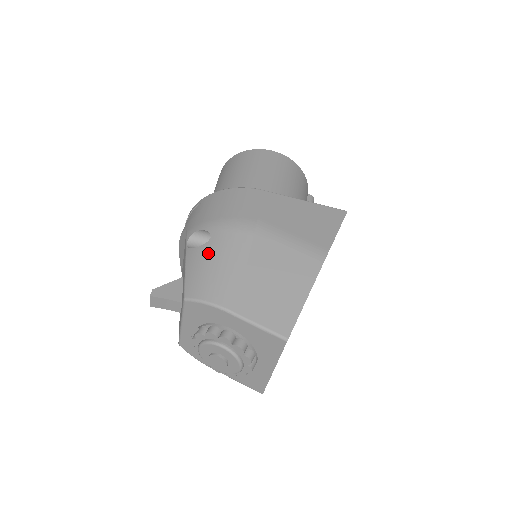
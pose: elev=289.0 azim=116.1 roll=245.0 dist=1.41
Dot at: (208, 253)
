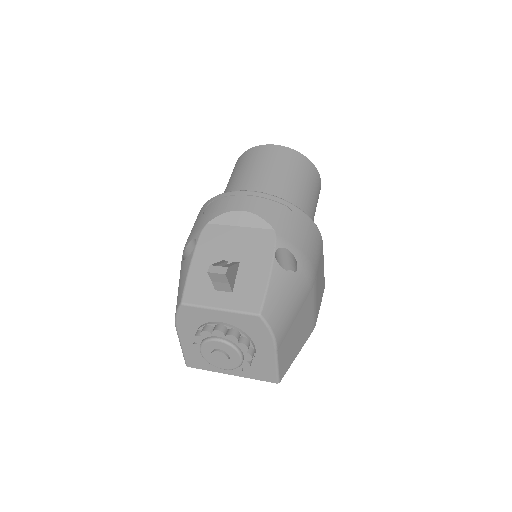
Dot at: (290, 285)
